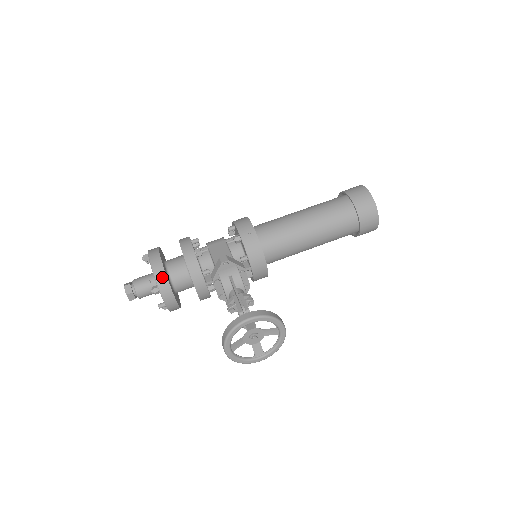
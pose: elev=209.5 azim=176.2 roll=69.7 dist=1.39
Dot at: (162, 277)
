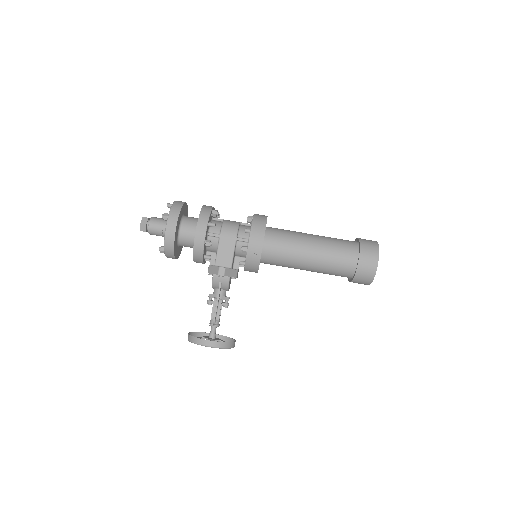
Dot at: (170, 250)
